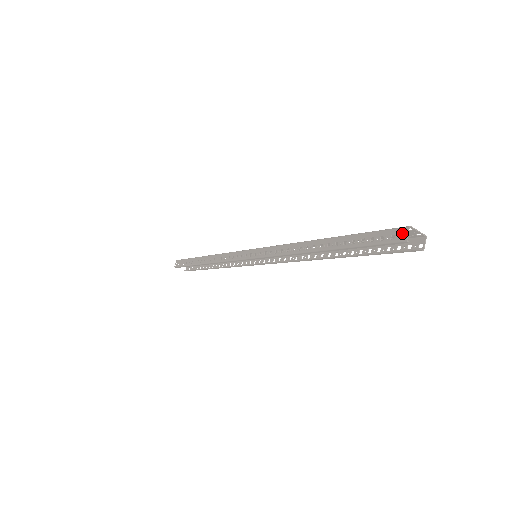
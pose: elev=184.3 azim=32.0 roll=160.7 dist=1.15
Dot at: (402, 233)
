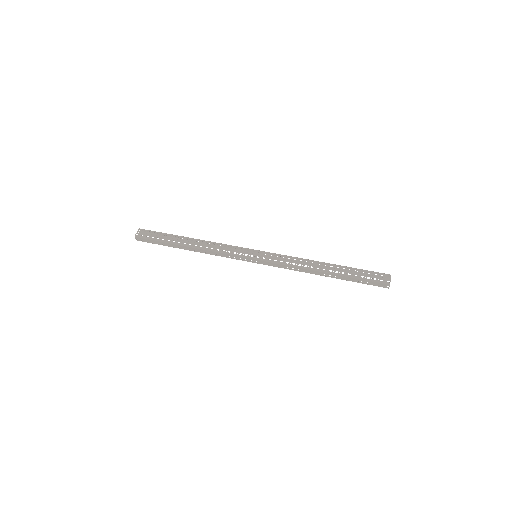
Dot at: (386, 286)
